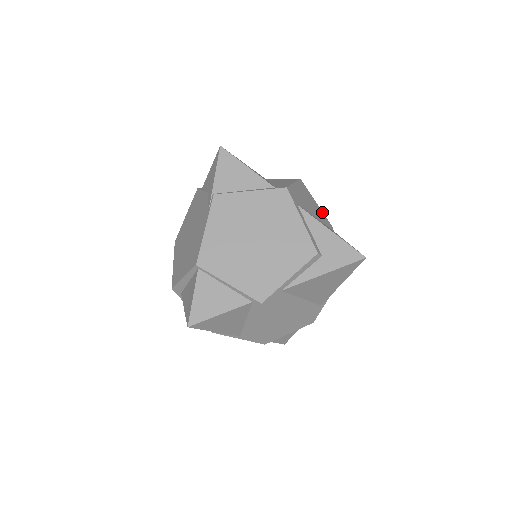
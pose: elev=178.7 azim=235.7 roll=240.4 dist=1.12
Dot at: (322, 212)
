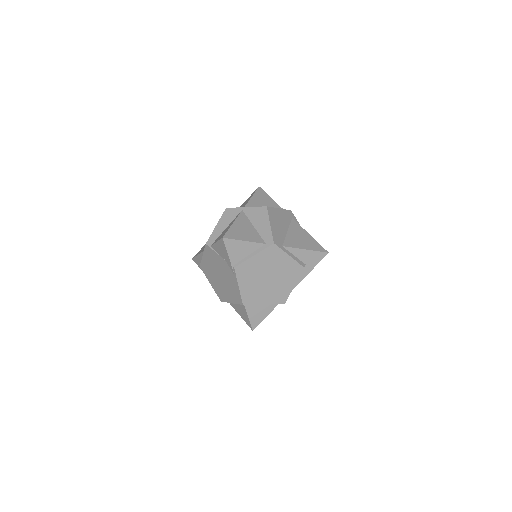
Dot at: (284, 210)
